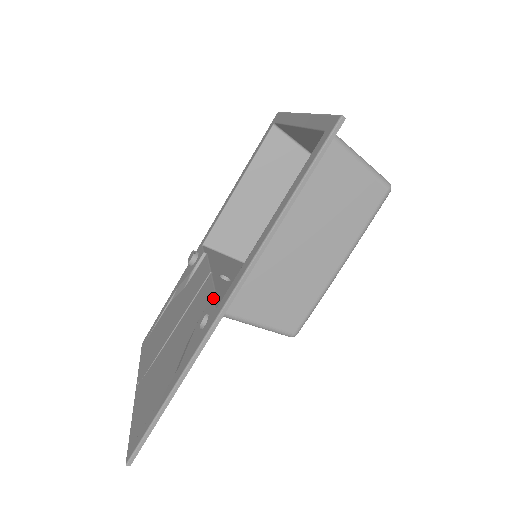
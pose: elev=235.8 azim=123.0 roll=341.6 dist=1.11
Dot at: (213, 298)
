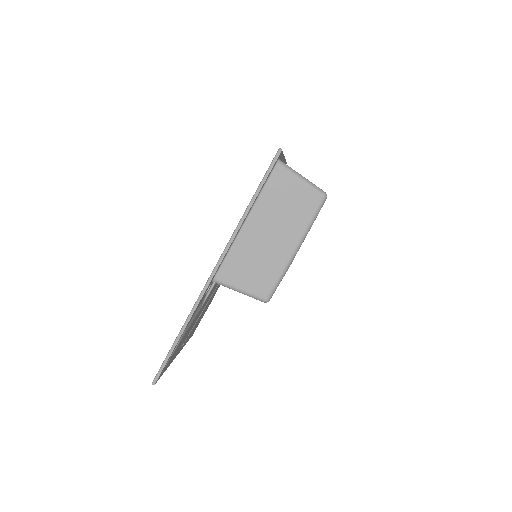
Dot at: occluded
